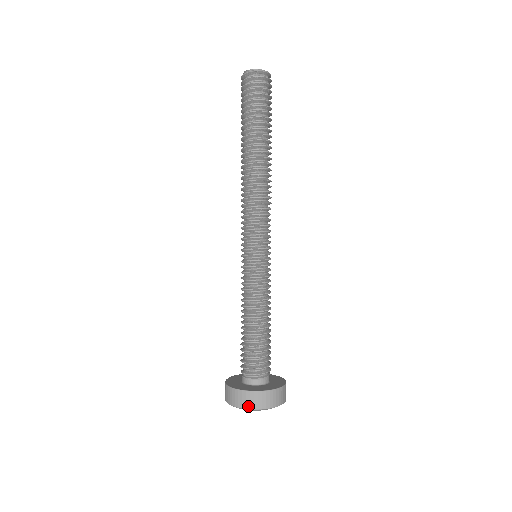
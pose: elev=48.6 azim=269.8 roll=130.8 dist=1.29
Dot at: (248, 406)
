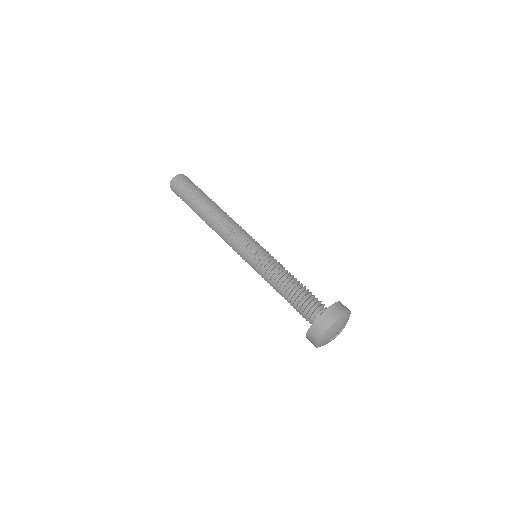
Dot at: (328, 324)
